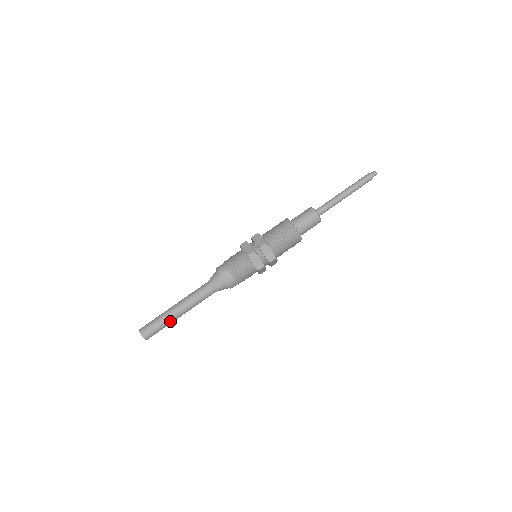
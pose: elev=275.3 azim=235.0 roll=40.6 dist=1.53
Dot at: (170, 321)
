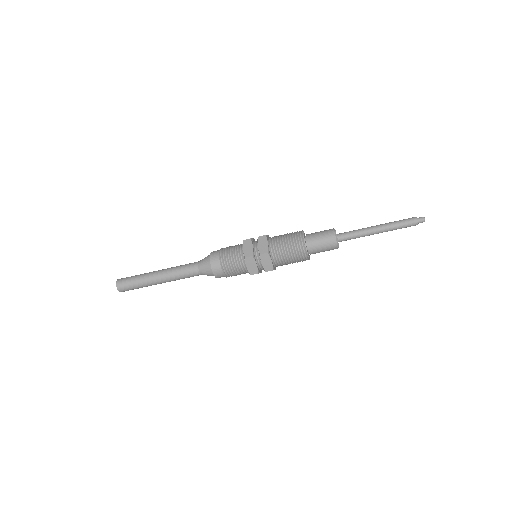
Dot at: (151, 285)
